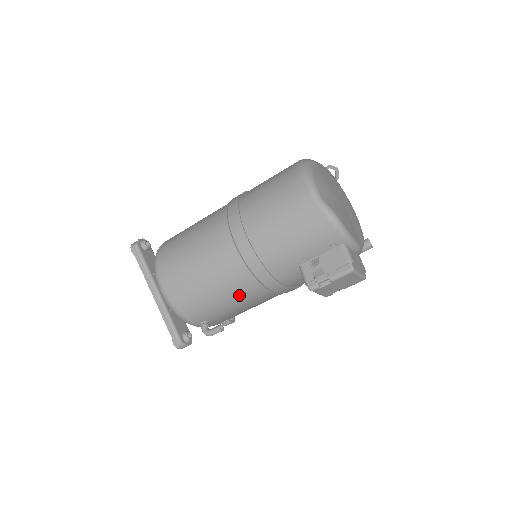
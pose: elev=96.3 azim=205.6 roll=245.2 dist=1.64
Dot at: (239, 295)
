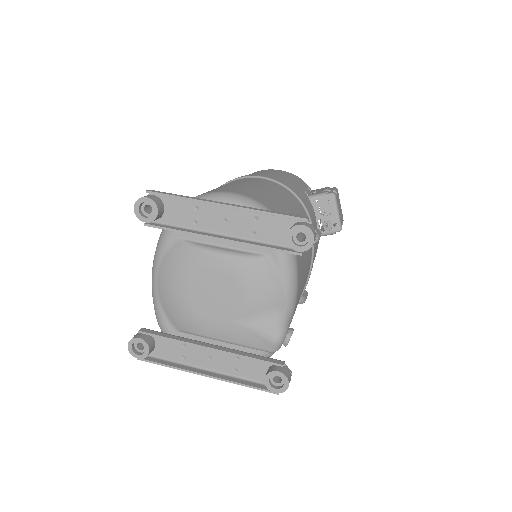
Dot at: (297, 210)
